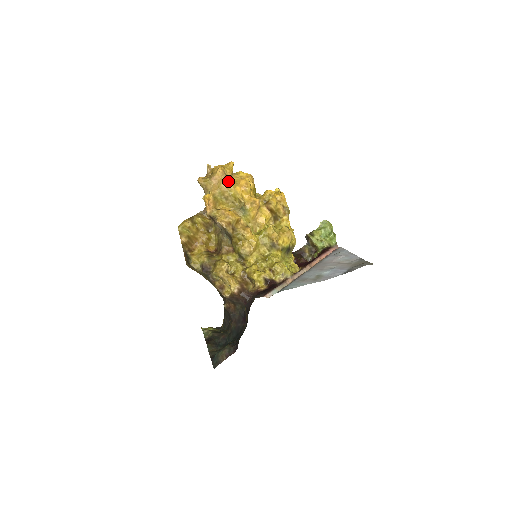
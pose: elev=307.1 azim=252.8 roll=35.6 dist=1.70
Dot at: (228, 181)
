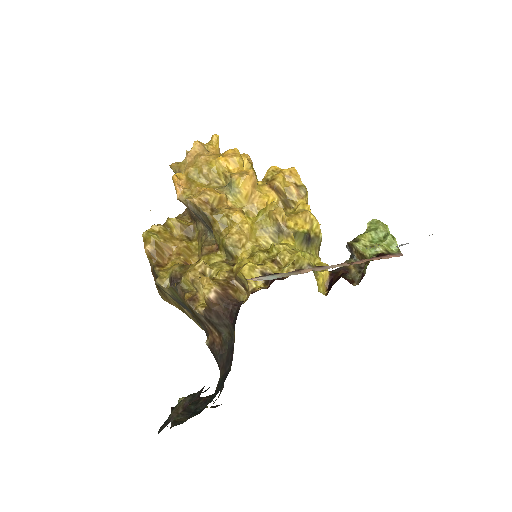
Dot at: (208, 155)
